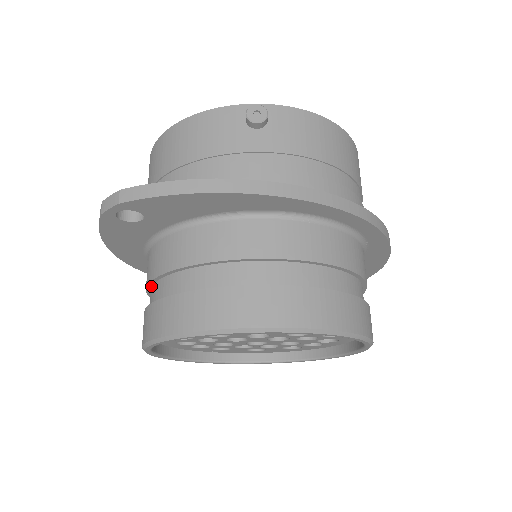
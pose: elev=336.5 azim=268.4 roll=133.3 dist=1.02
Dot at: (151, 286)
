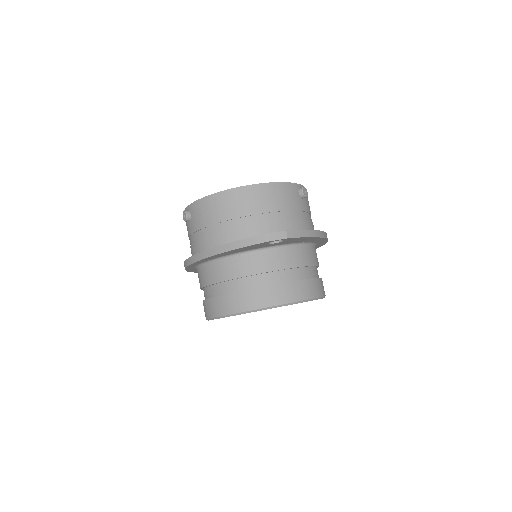
Dot at: (245, 277)
